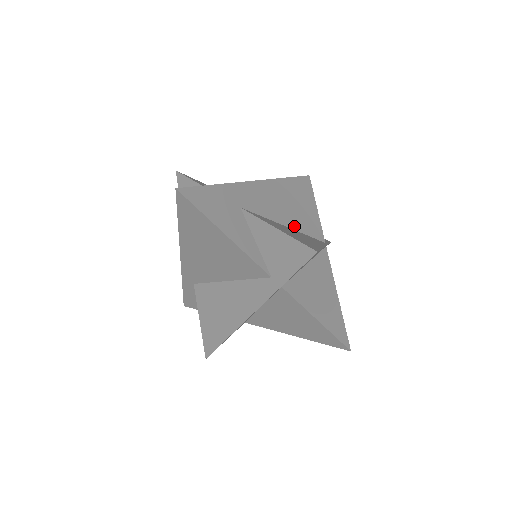
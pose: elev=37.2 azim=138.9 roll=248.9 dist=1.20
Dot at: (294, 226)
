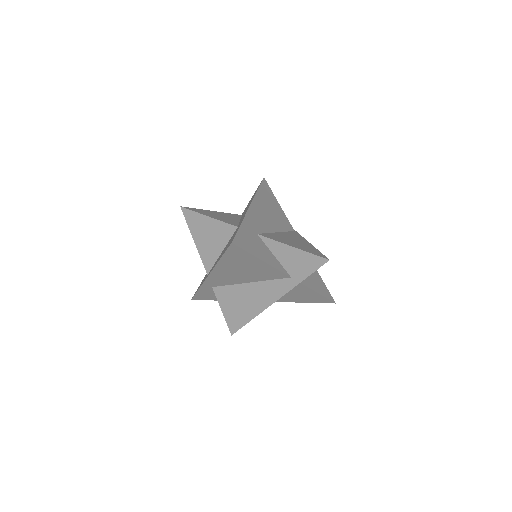
Dot at: (279, 229)
